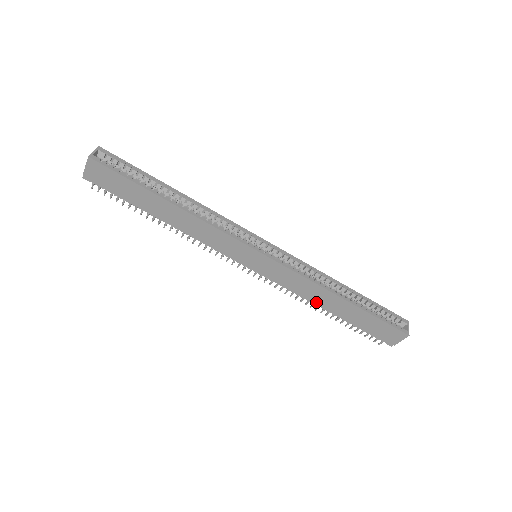
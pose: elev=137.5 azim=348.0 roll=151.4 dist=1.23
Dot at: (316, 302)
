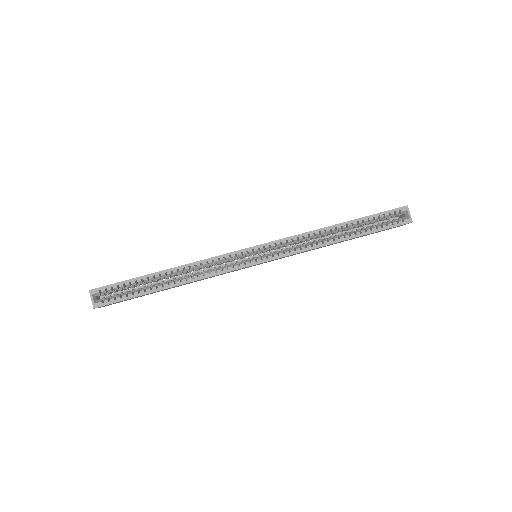
Dot at: occluded
